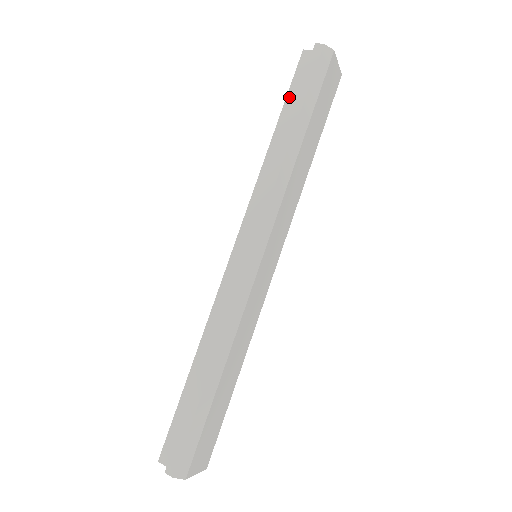
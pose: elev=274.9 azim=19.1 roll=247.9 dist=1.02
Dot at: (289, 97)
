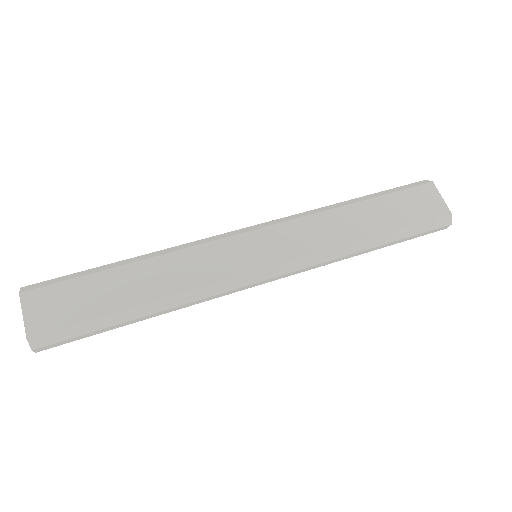
Dot at: occluded
